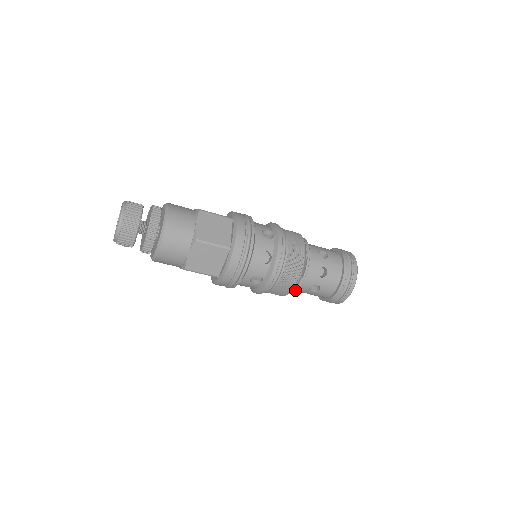
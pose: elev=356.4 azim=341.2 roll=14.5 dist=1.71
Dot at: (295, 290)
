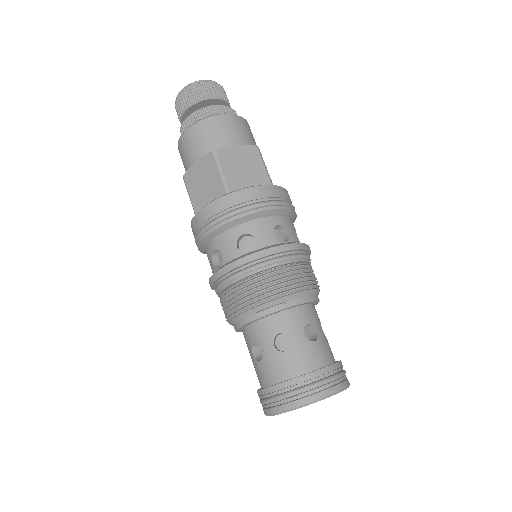
Dot at: (238, 324)
